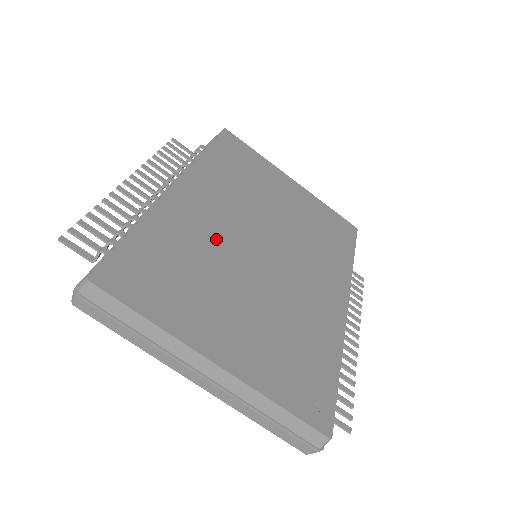
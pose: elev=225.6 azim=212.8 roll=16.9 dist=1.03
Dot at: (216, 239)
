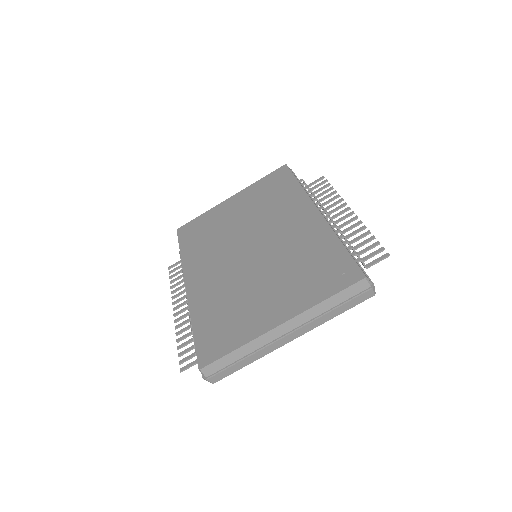
Dot at: (227, 280)
